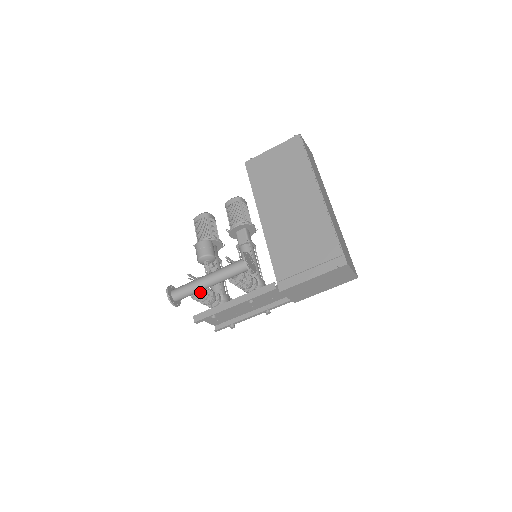
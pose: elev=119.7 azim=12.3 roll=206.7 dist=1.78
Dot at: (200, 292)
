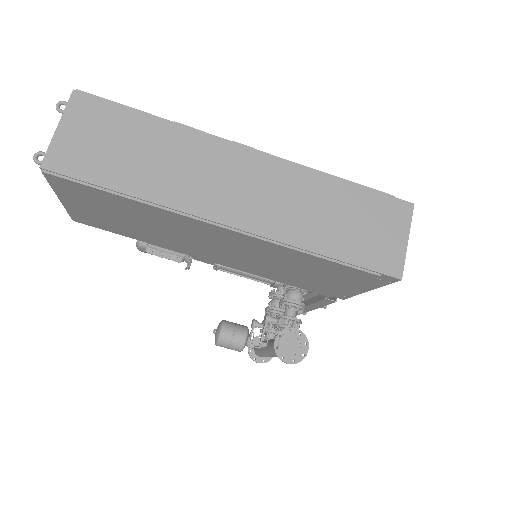
Dot at: (274, 336)
